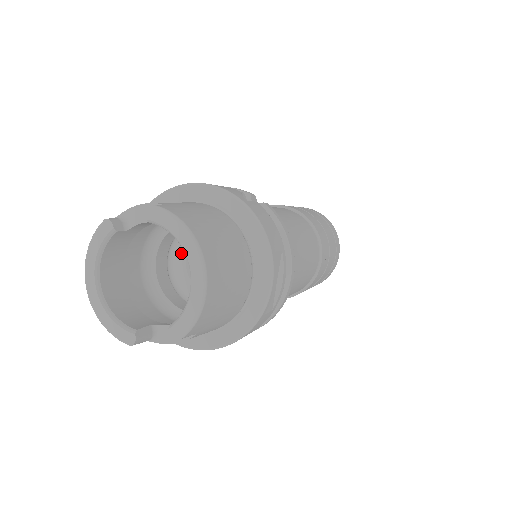
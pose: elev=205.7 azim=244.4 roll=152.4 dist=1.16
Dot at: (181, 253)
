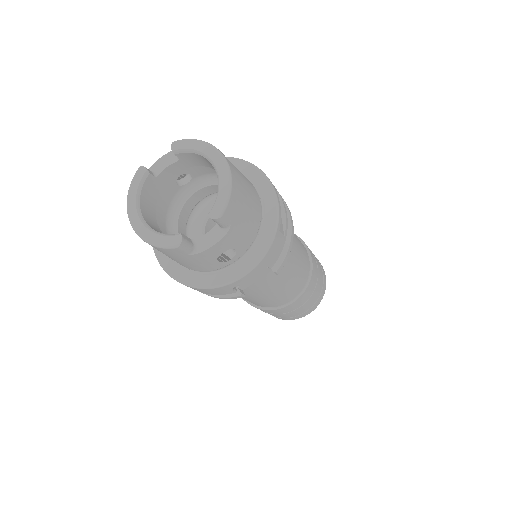
Dot at: (196, 228)
